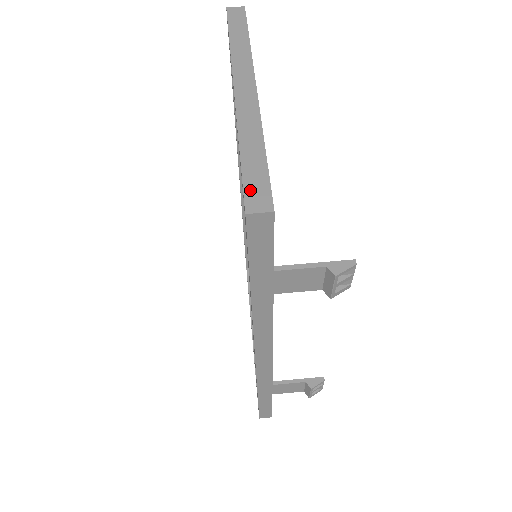
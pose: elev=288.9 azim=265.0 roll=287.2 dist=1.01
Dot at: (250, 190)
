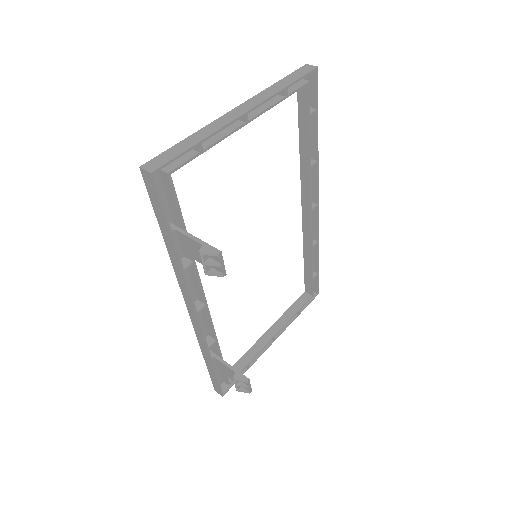
Dot at: (158, 158)
